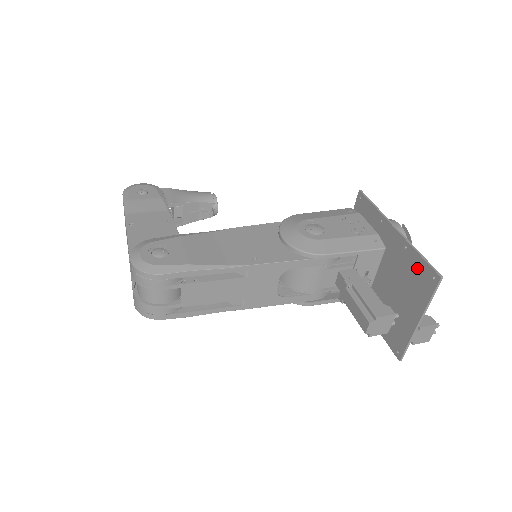
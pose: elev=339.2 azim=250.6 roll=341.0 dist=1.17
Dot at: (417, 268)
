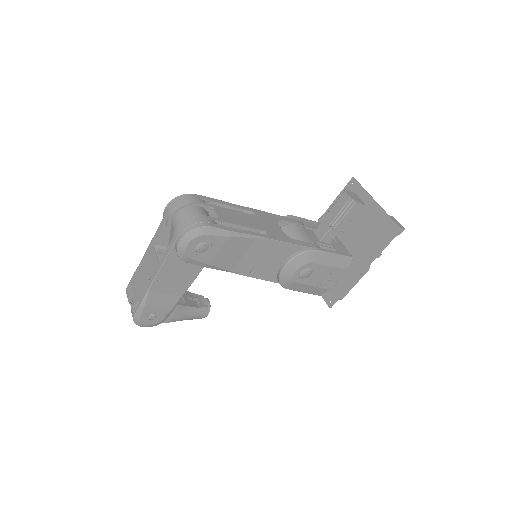
Dot at: occluded
